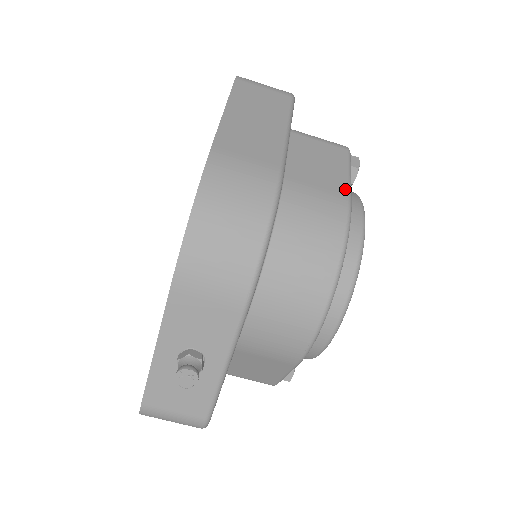
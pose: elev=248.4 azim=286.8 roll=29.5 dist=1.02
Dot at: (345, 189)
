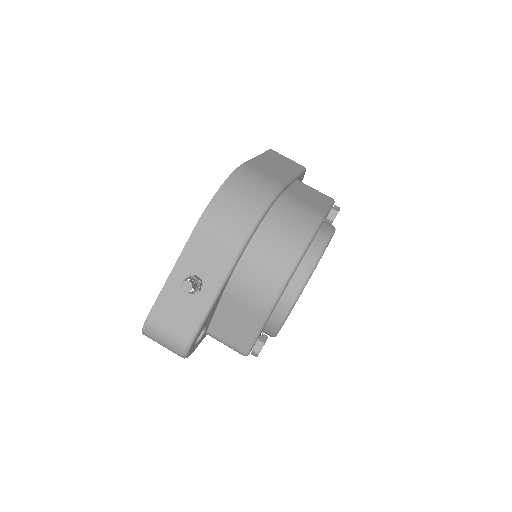
Dot at: (323, 209)
